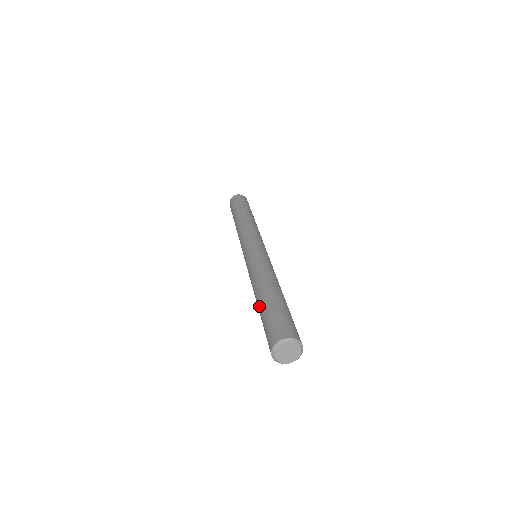
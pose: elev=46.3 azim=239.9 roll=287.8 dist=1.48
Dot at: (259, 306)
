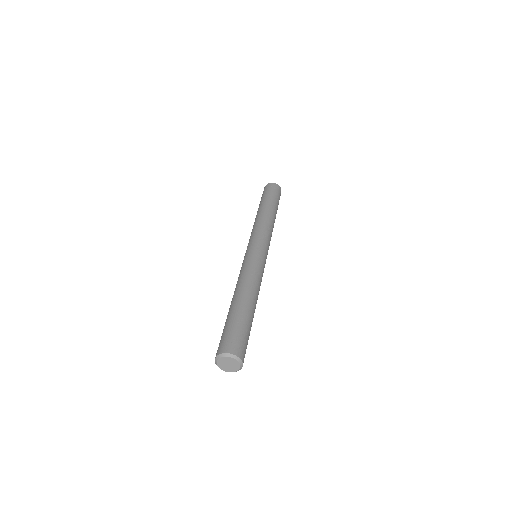
Dot at: occluded
